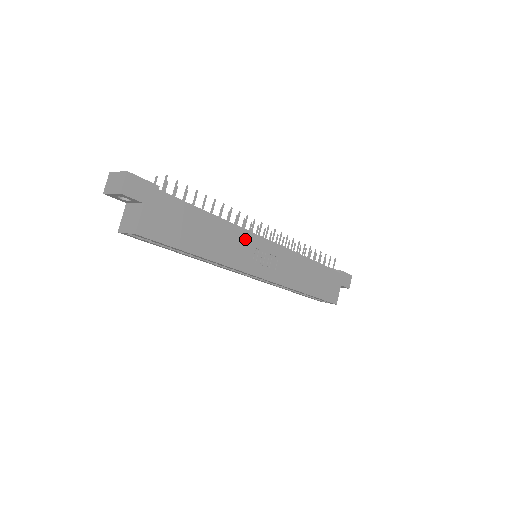
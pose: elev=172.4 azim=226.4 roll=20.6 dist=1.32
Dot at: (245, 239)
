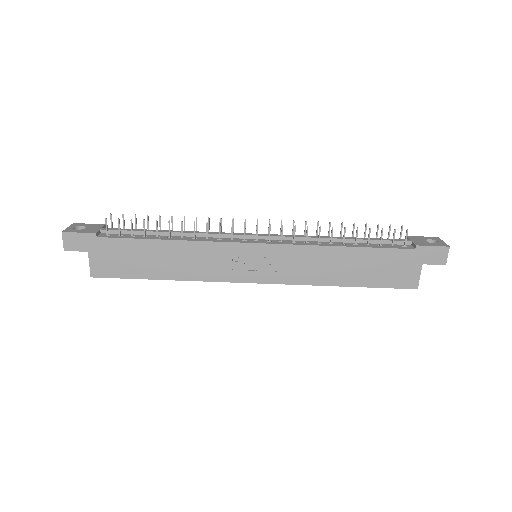
Dot at: (218, 250)
